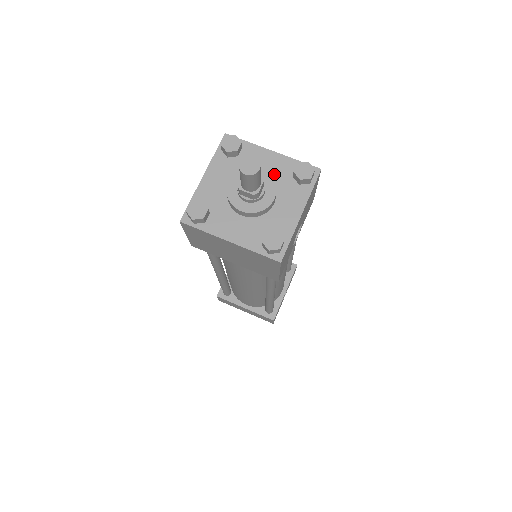
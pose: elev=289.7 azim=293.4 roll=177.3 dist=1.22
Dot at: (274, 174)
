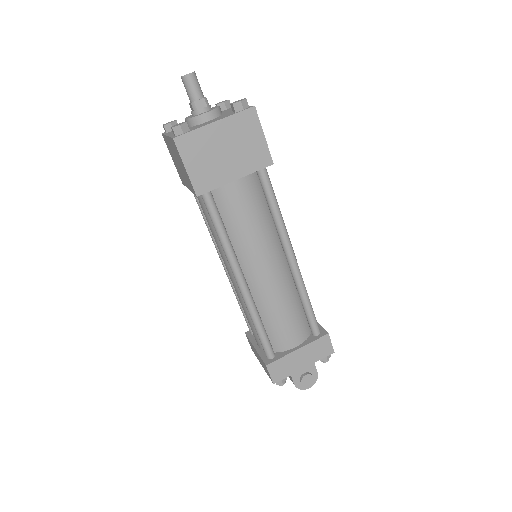
Dot at: occluded
